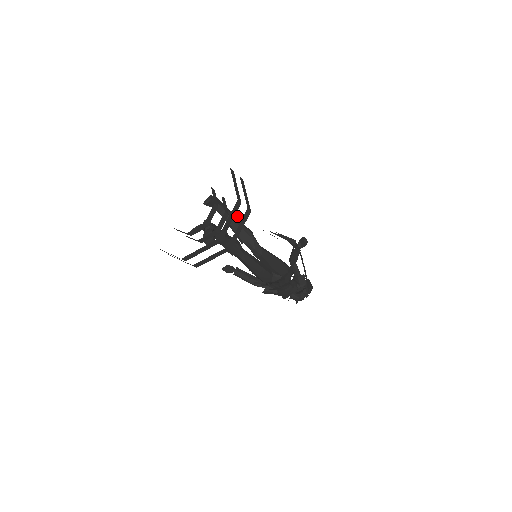
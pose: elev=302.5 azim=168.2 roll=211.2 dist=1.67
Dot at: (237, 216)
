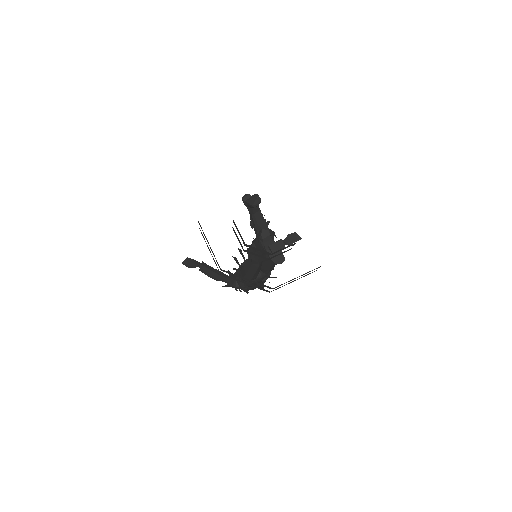
Dot at: occluded
